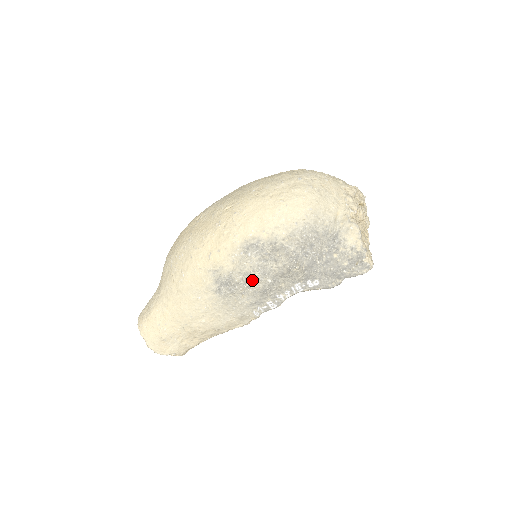
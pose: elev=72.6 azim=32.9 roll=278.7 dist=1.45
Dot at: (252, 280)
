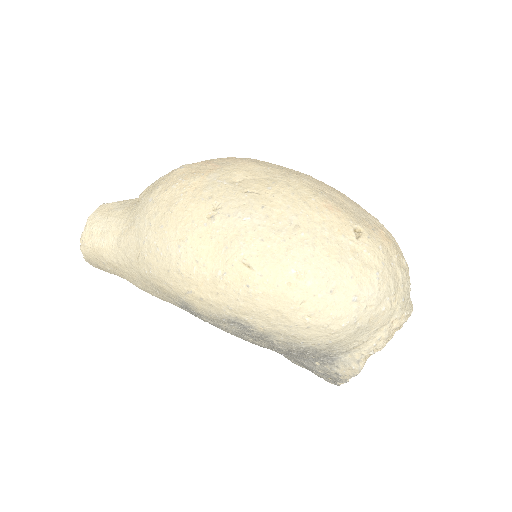
Dot at: (220, 328)
